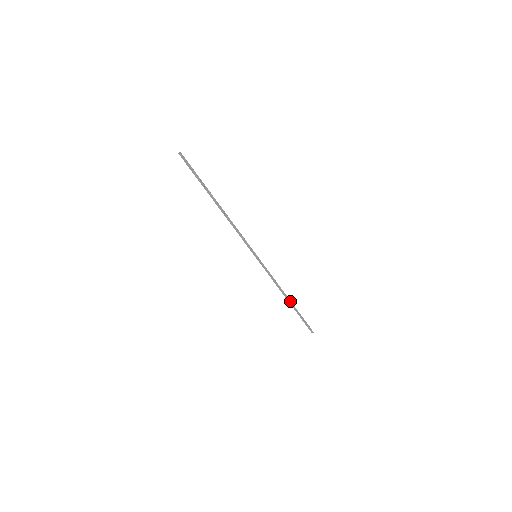
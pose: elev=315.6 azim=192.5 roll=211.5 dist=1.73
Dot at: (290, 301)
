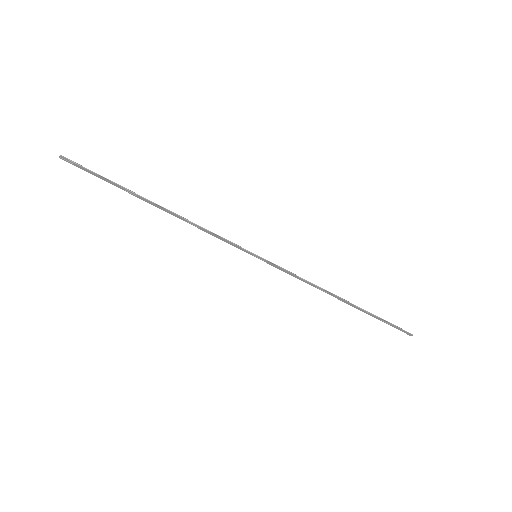
Dot at: (347, 302)
